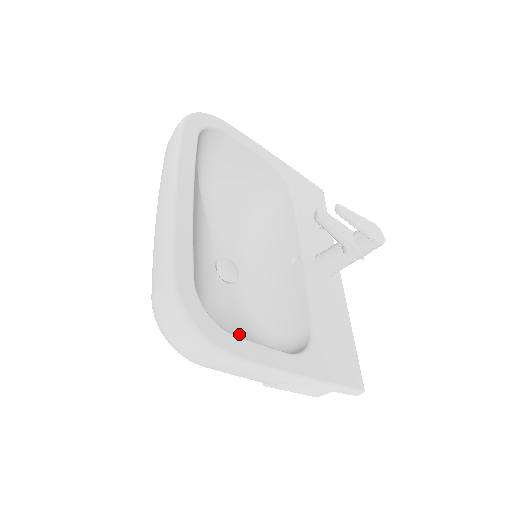
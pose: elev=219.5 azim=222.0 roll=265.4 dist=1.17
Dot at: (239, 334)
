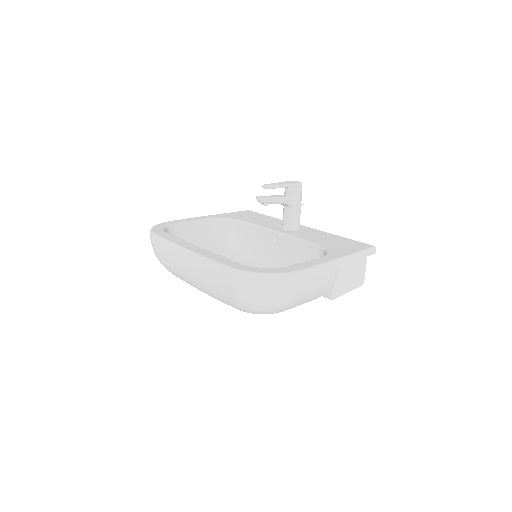
Dot at: occluded
